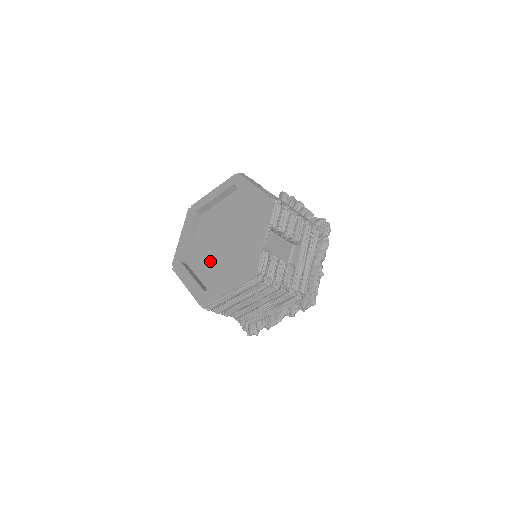
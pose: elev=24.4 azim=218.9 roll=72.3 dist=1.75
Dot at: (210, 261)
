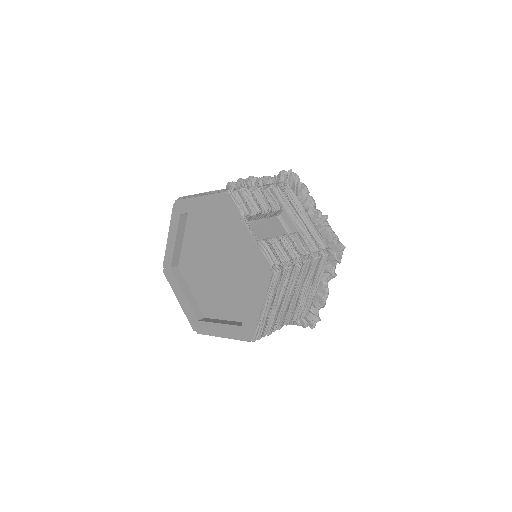
Dot at: (222, 296)
